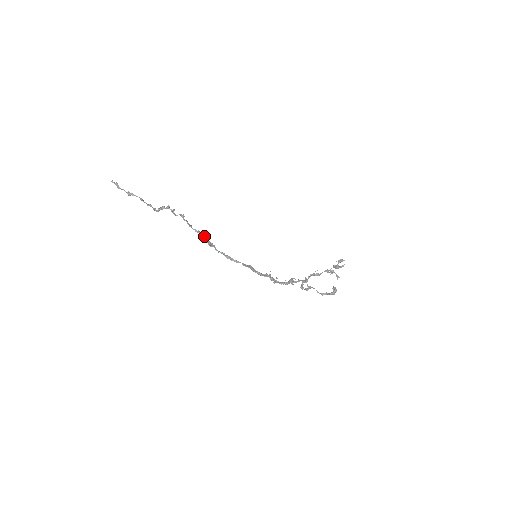
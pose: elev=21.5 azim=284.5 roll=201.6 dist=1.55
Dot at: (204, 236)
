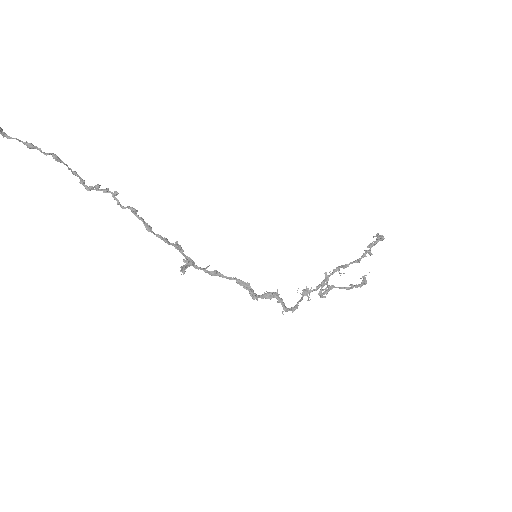
Dot at: occluded
